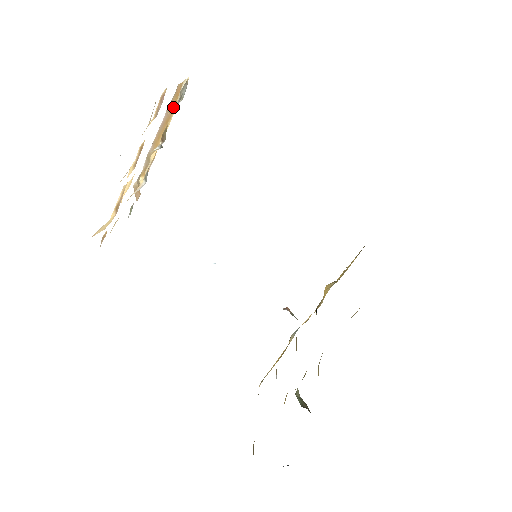
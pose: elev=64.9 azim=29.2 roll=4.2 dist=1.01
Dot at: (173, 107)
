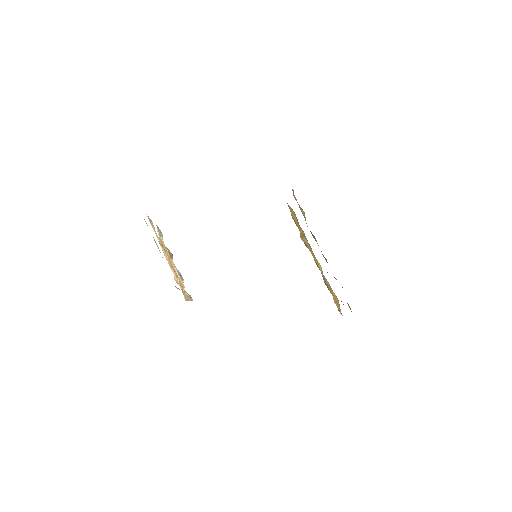
Dot at: occluded
